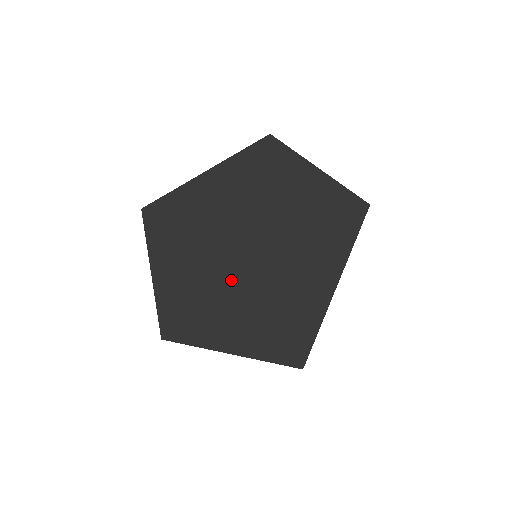
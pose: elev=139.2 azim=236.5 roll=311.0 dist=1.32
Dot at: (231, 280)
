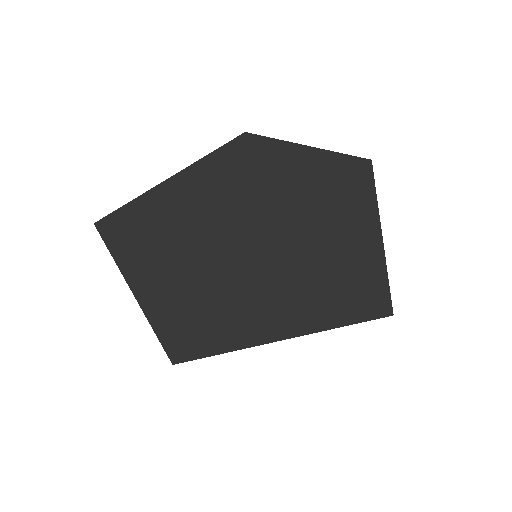
Dot at: (256, 258)
